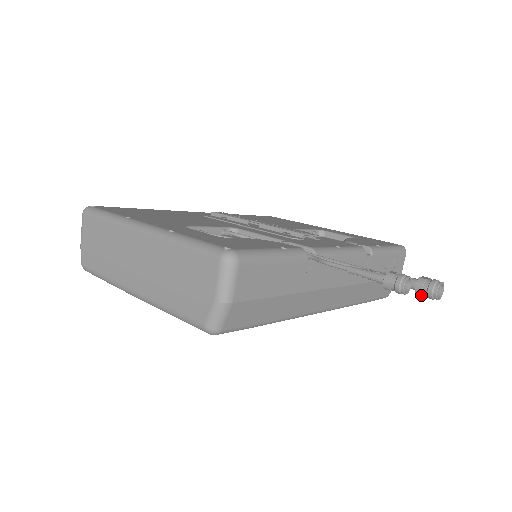
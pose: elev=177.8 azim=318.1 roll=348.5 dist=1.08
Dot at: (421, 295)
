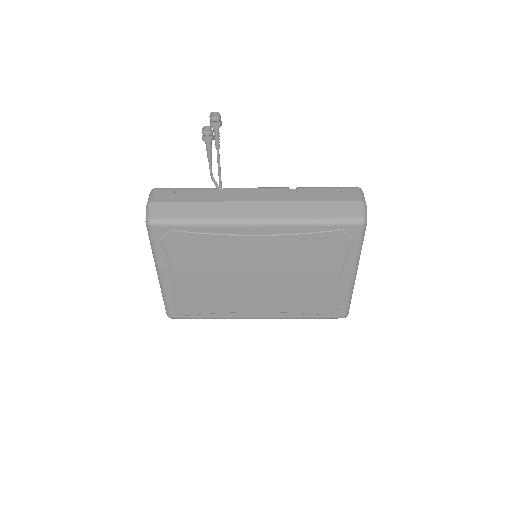
Dot at: (211, 124)
